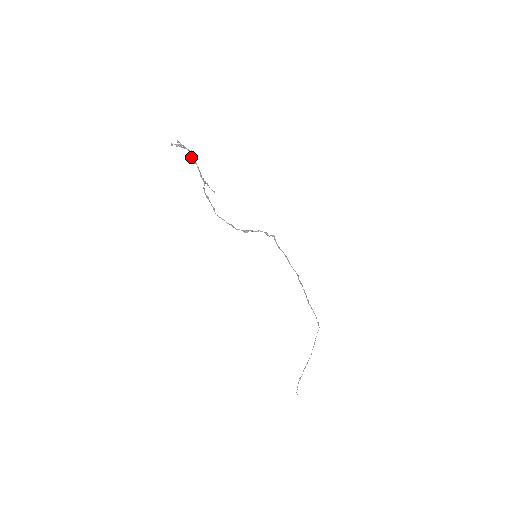
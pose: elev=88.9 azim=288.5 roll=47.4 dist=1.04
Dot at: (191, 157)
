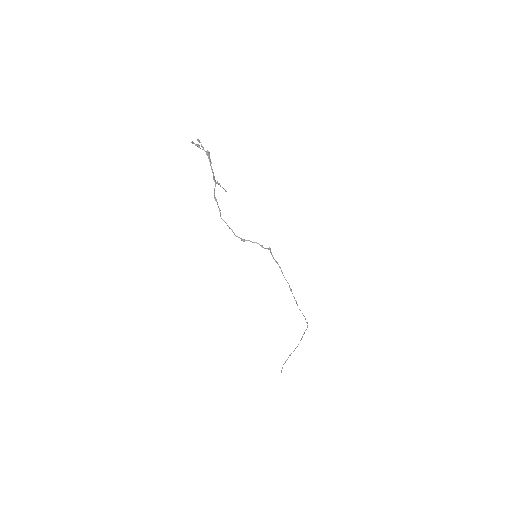
Dot at: occluded
